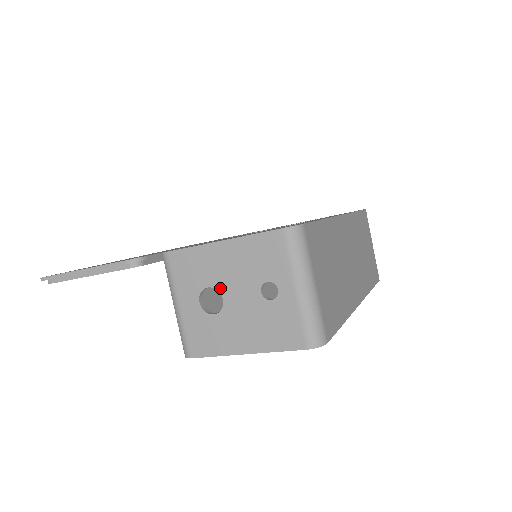
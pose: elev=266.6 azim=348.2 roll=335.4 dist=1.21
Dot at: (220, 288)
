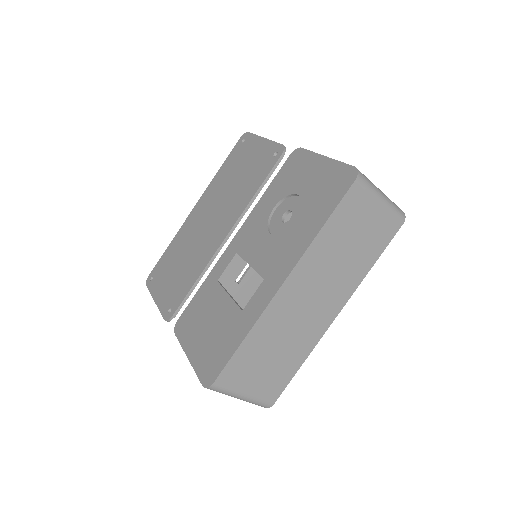
Dot at: occluded
